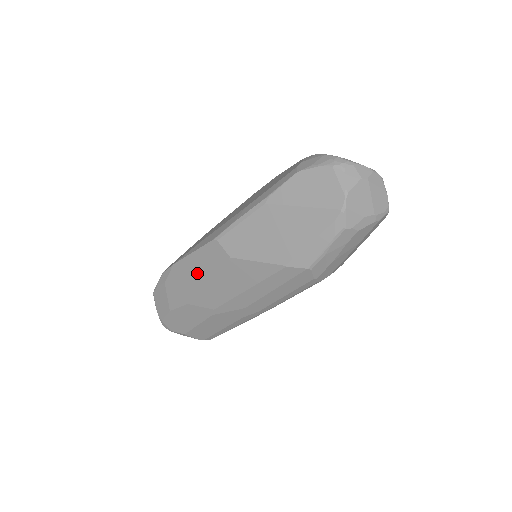
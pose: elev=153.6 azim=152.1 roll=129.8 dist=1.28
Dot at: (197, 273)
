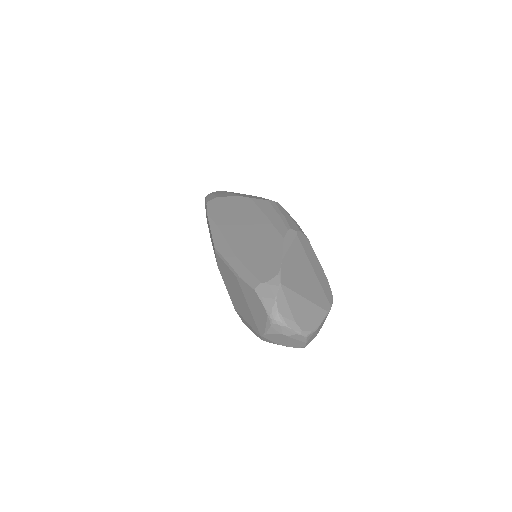
Dot at: occluded
